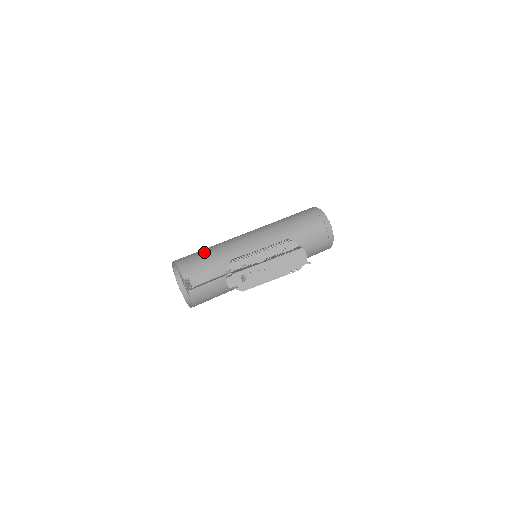
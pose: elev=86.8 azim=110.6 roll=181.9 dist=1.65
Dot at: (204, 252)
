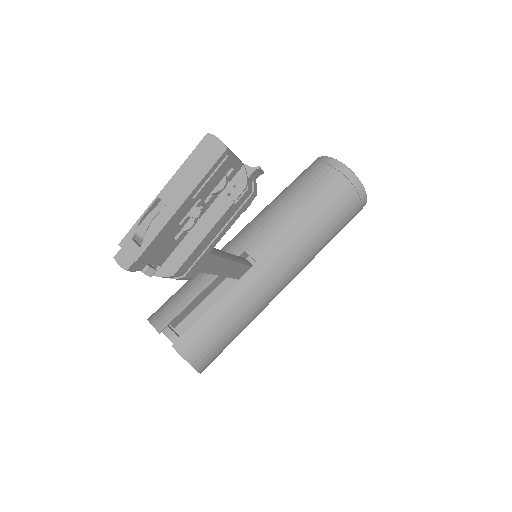
Dot at: (182, 286)
